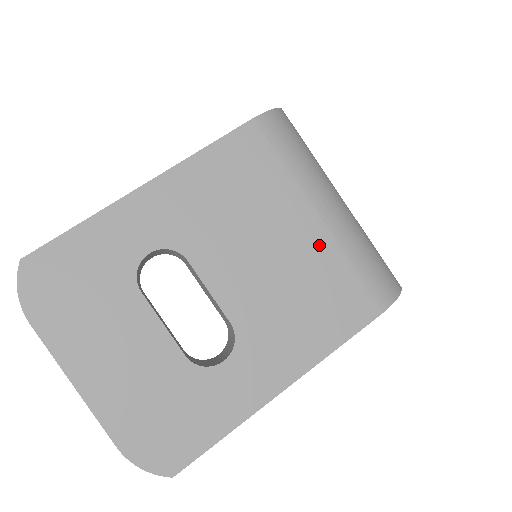
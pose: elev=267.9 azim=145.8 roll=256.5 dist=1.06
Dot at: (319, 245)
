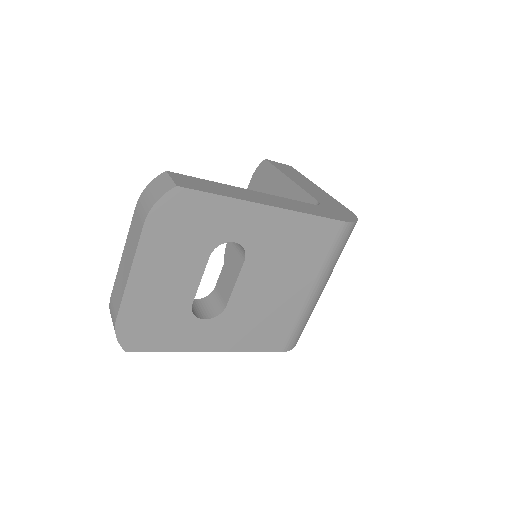
Dot at: (297, 304)
